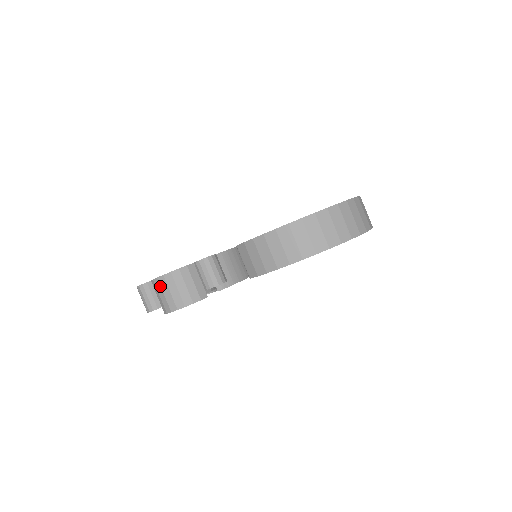
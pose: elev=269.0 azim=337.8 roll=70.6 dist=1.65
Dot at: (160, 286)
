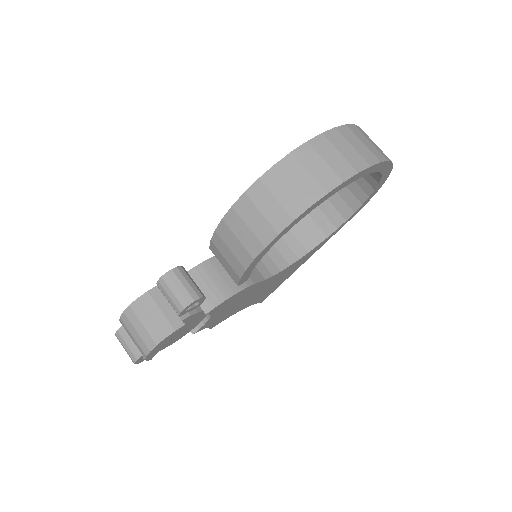
Dot at: (126, 327)
